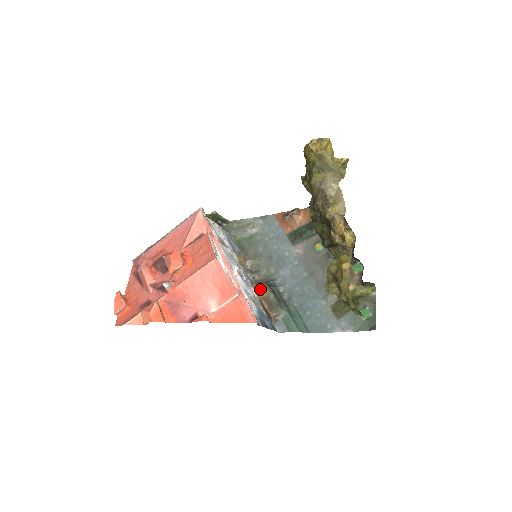
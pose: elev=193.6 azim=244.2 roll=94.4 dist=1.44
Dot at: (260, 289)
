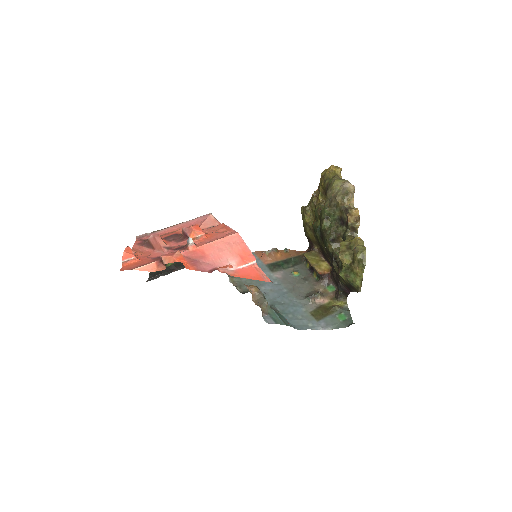
Dot at: (252, 287)
